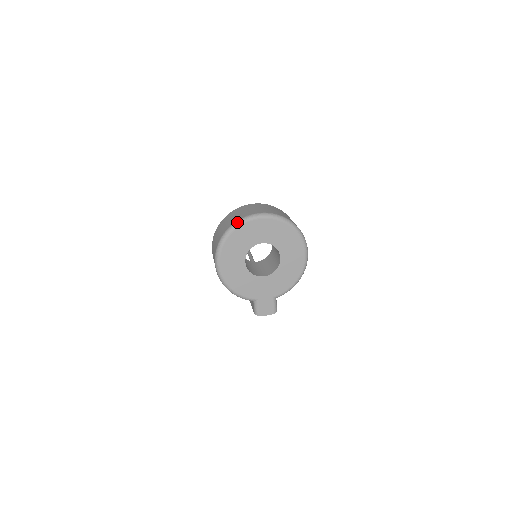
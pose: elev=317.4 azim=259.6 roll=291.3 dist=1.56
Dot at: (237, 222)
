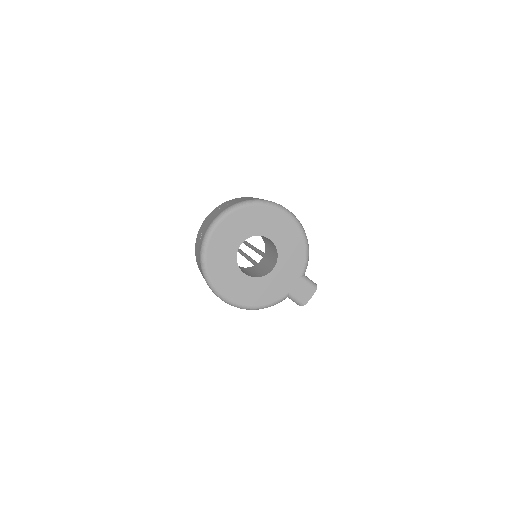
Dot at: (201, 249)
